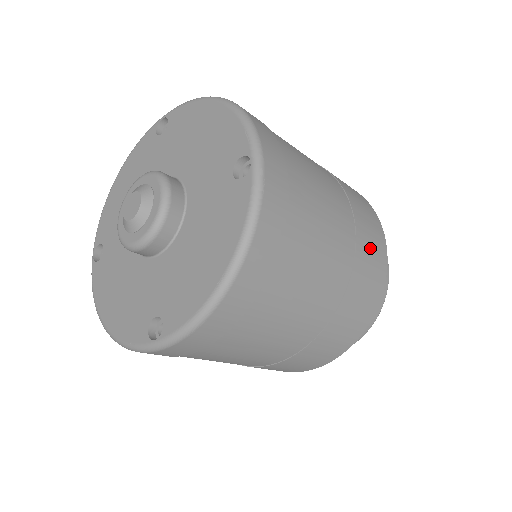
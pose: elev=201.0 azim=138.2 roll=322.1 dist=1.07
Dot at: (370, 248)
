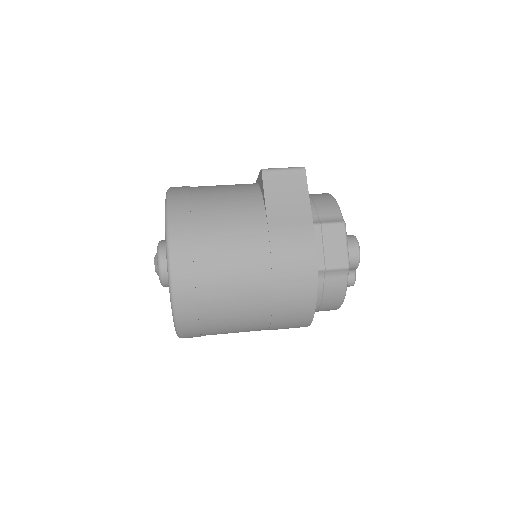
Dot at: (291, 307)
